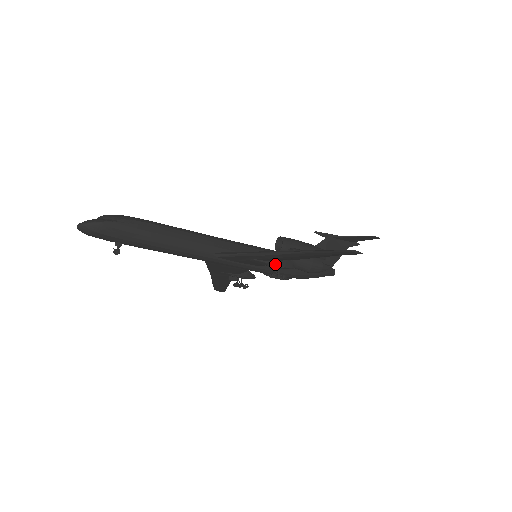
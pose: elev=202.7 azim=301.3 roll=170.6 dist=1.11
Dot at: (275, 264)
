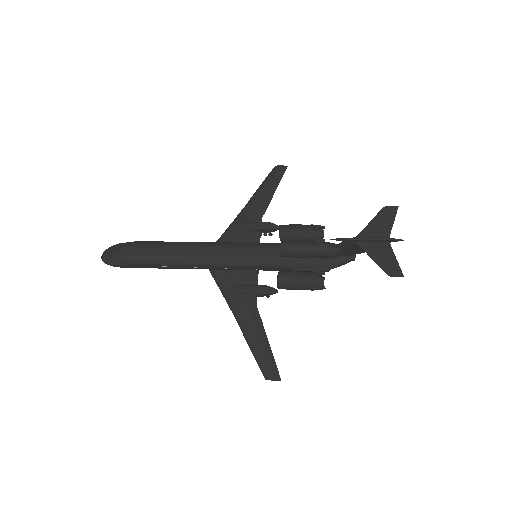
Dot at: (255, 295)
